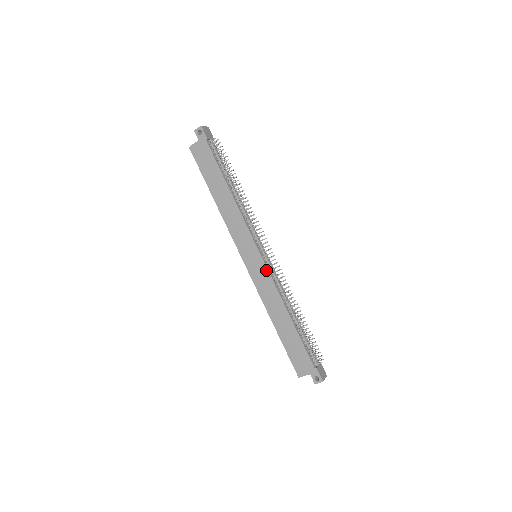
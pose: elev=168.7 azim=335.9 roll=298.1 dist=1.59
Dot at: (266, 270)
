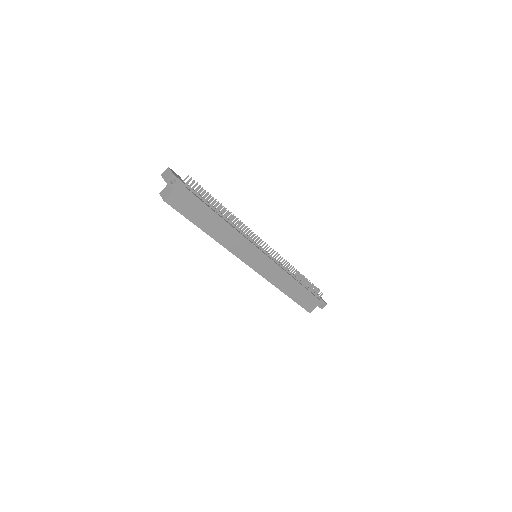
Dot at: (272, 263)
